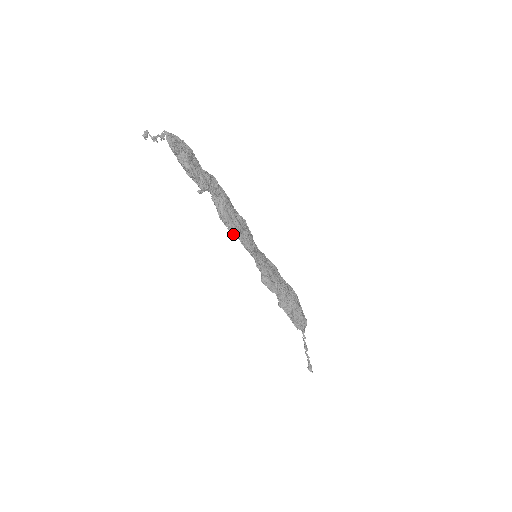
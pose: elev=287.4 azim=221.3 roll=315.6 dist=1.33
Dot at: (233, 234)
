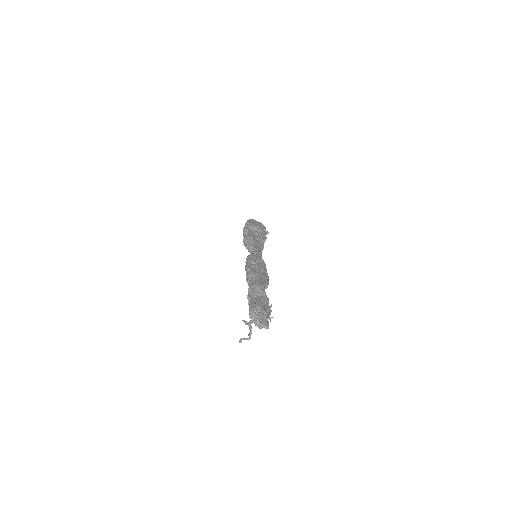
Dot at: occluded
